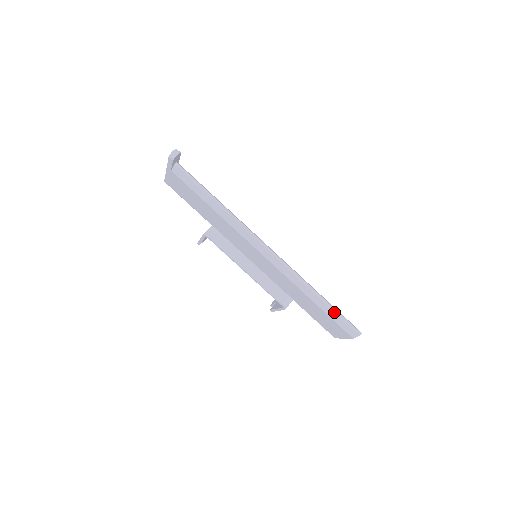
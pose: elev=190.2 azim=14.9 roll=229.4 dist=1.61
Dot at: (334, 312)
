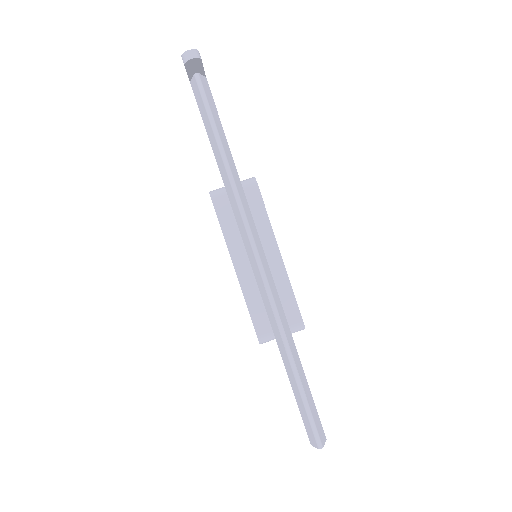
Dot at: (301, 395)
